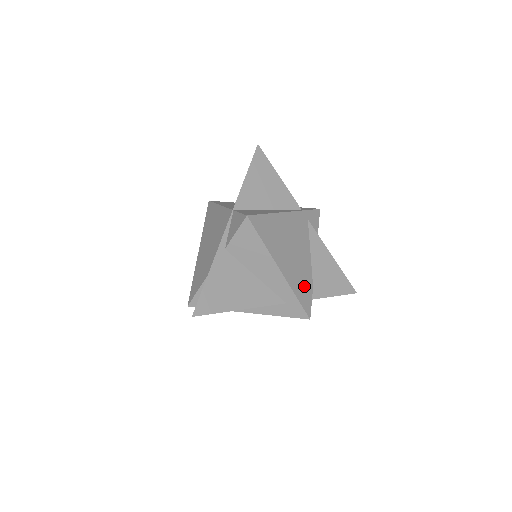
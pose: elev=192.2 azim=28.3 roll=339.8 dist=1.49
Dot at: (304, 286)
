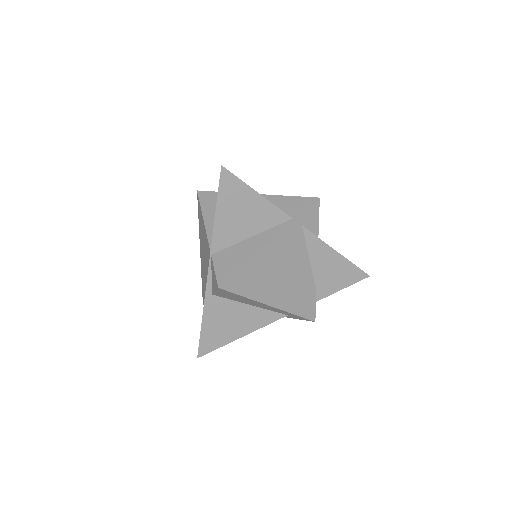
Dot at: (304, 298)
